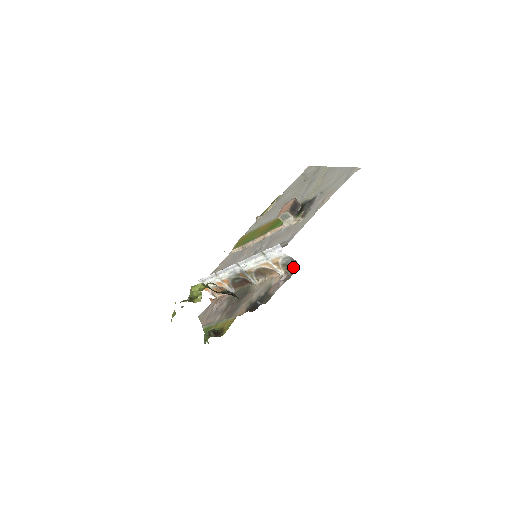
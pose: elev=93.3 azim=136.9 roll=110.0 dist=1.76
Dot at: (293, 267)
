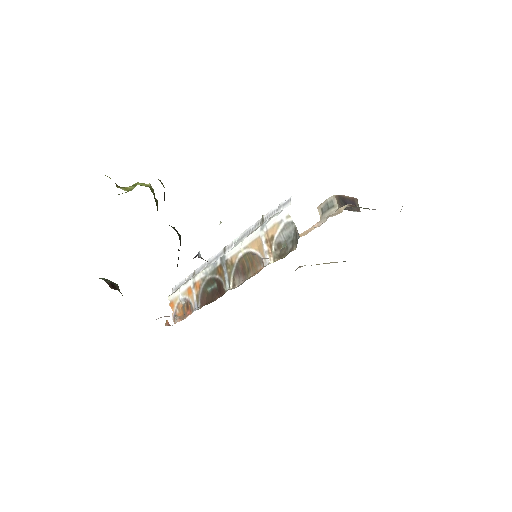
Dot at: (289, 251)
